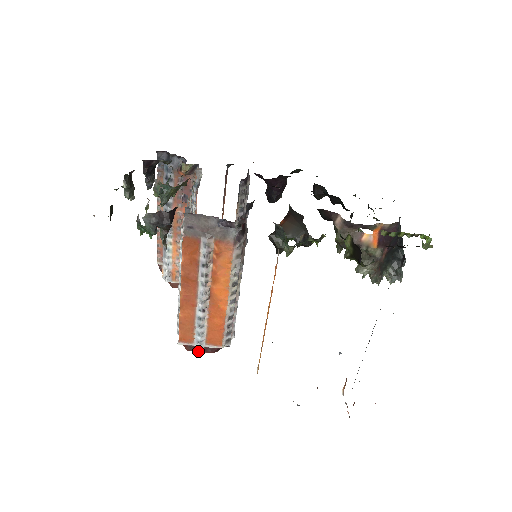
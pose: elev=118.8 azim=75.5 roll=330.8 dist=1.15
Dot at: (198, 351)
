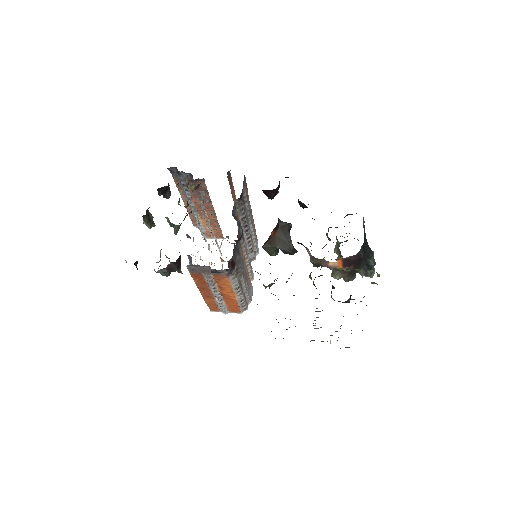
Dot at: occluded
